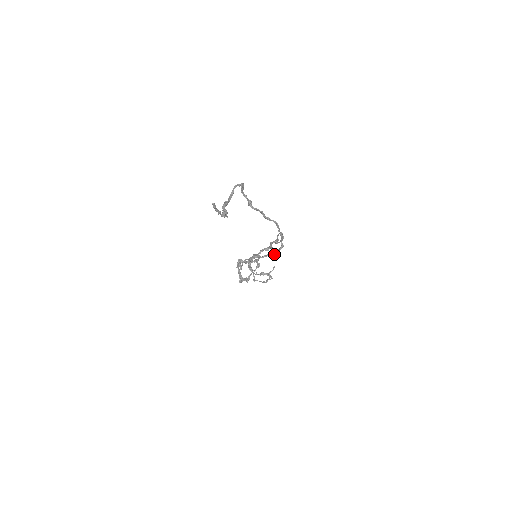
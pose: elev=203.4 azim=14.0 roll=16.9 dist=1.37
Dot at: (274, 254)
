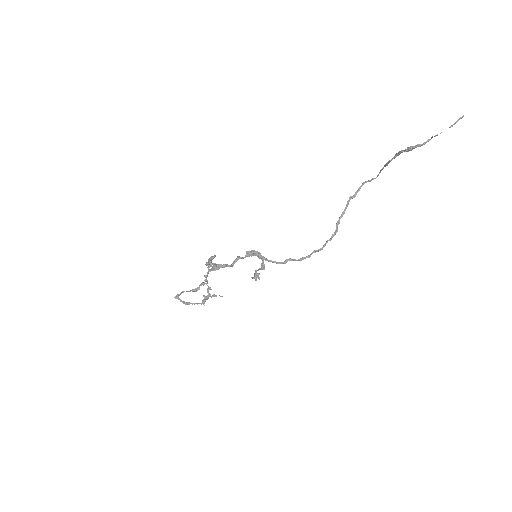
Dot at: (282, 263)
